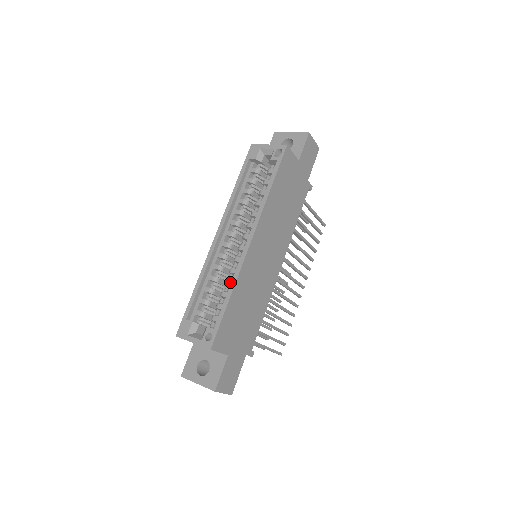
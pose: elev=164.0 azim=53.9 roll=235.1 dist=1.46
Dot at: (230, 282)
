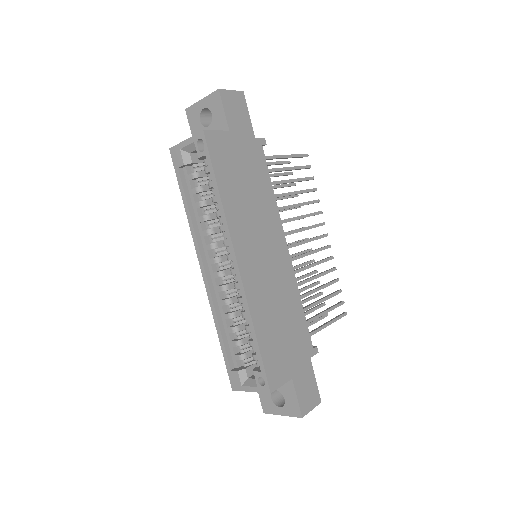
Dot at: occluded
